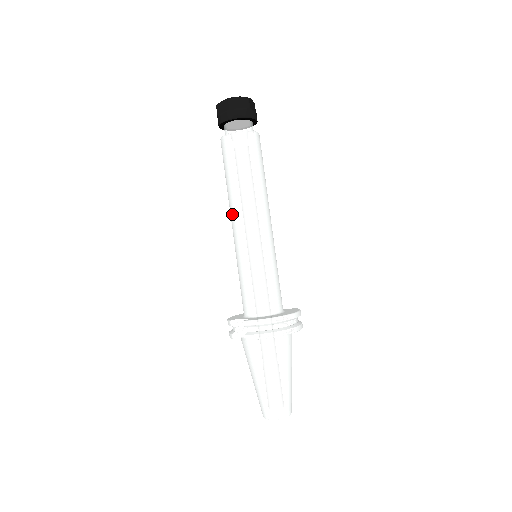
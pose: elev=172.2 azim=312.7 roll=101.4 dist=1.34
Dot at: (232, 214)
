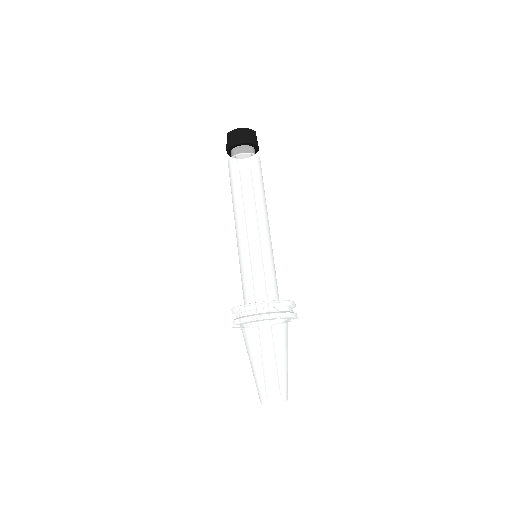
Dot at: occluded
